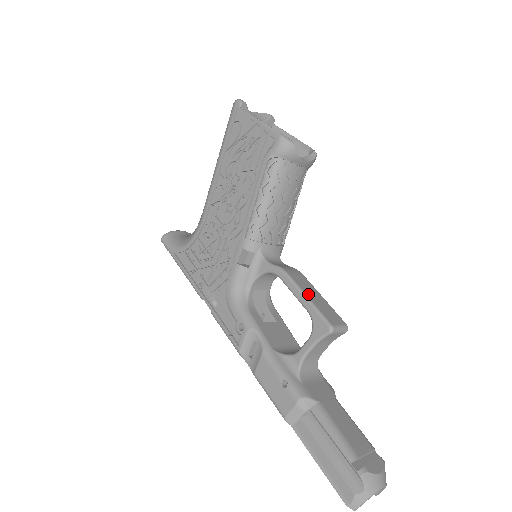
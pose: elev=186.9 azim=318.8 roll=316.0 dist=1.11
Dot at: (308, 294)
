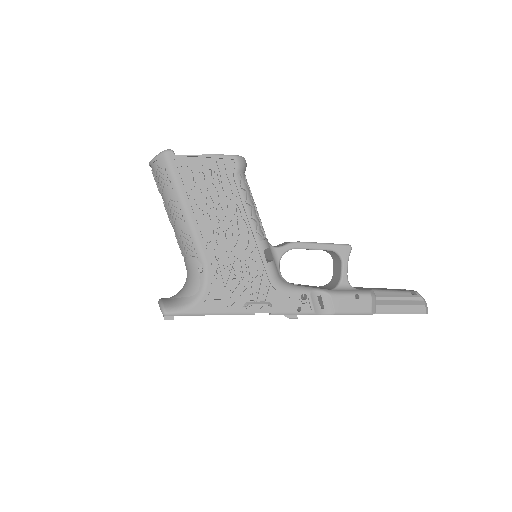
Dot at: (319, 243)
